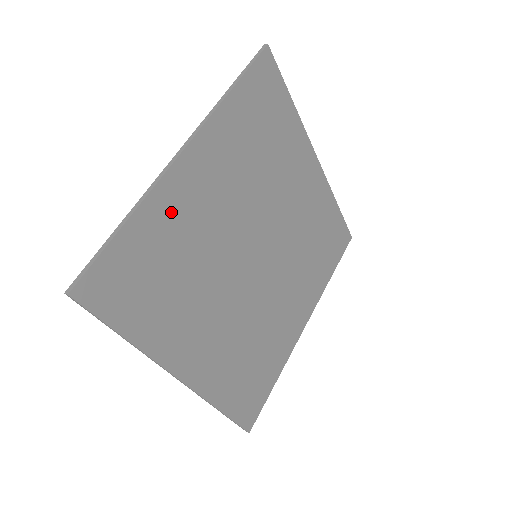
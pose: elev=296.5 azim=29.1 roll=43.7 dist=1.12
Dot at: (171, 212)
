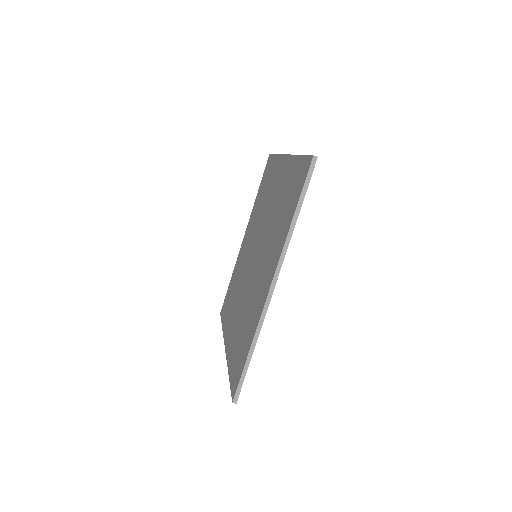
Dot at: occluded
